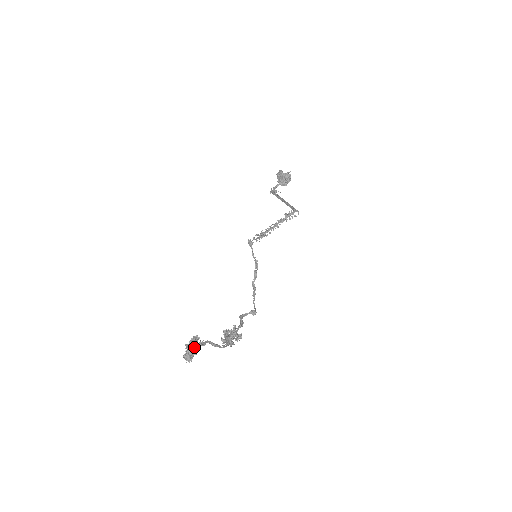
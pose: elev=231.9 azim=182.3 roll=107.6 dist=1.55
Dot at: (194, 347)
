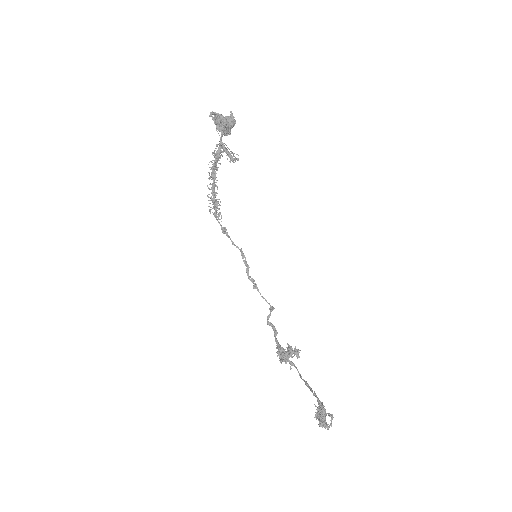
Dot at: (325, 415)
